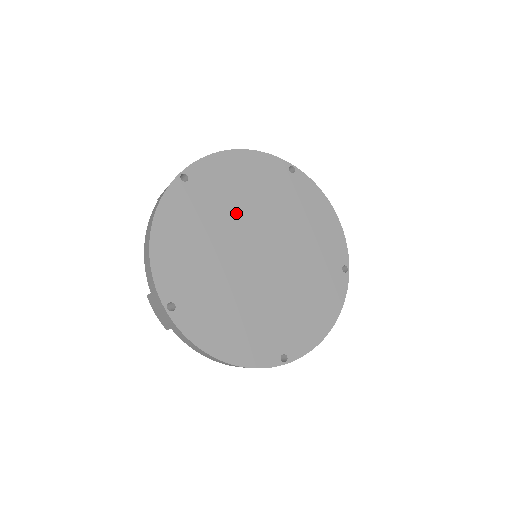
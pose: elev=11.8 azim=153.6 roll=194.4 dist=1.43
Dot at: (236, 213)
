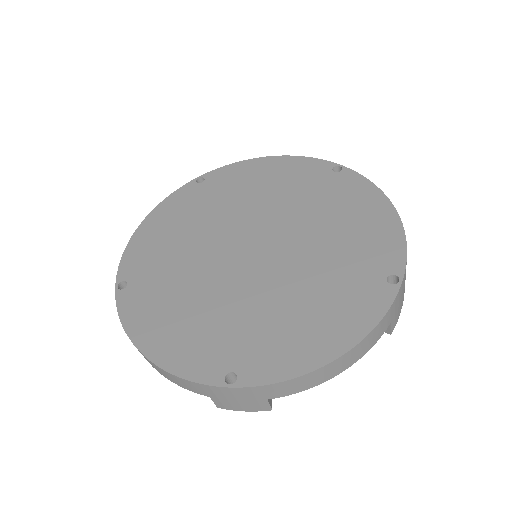
Dot at: (195, 252)
